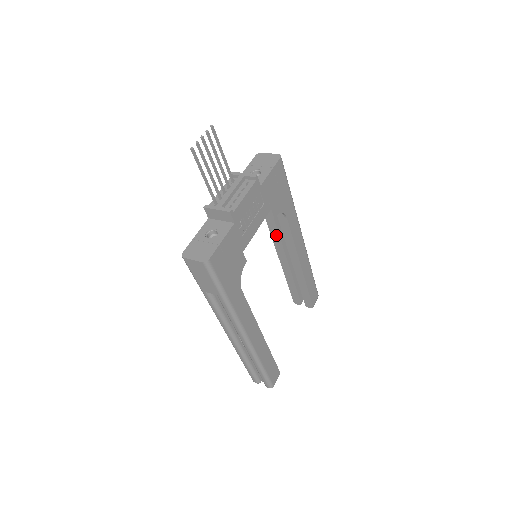
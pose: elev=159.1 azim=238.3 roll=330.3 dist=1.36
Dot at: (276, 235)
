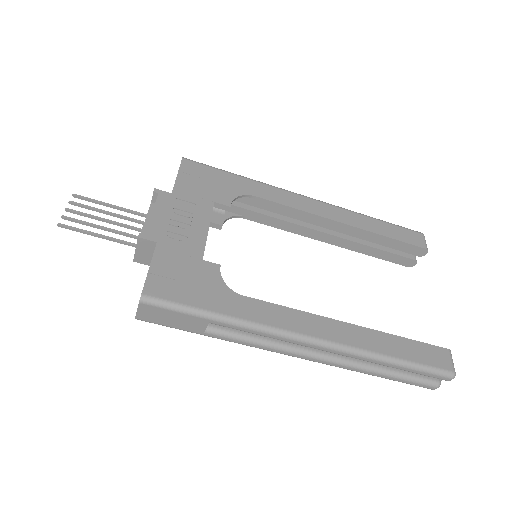
Dot at: (281, 223)
